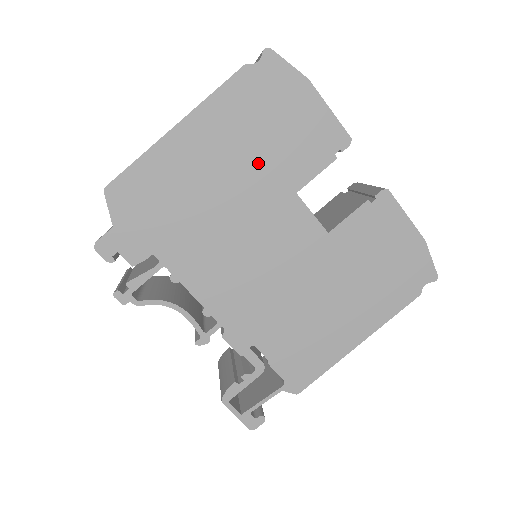
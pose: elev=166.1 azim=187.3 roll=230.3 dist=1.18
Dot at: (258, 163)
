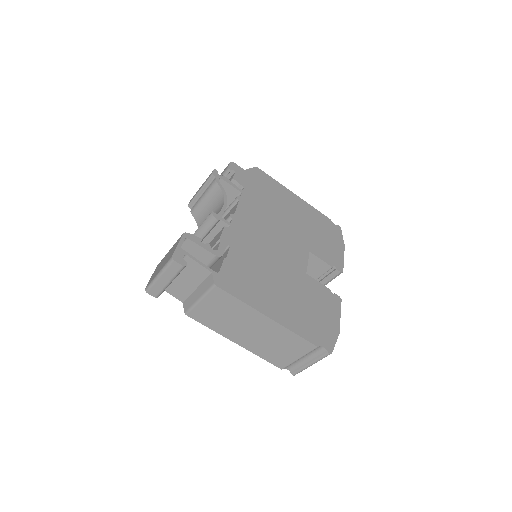
Dot at: (307, 231)
